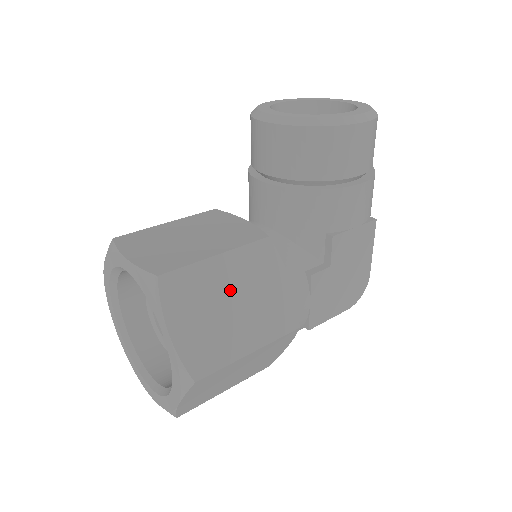
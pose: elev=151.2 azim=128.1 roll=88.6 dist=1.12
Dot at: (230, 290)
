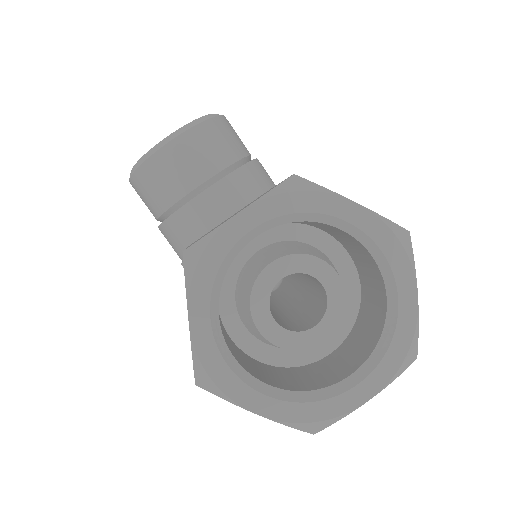
Dot at: occluded
